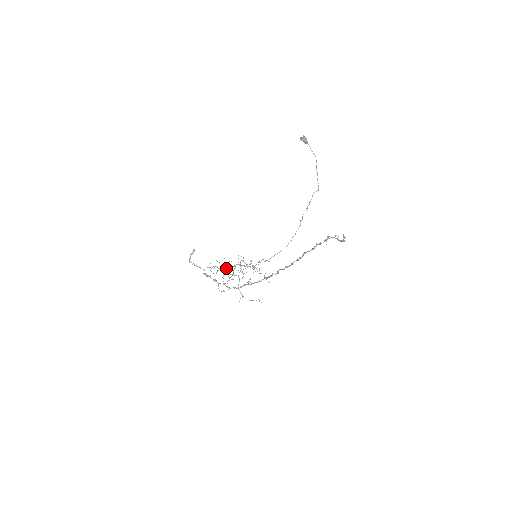
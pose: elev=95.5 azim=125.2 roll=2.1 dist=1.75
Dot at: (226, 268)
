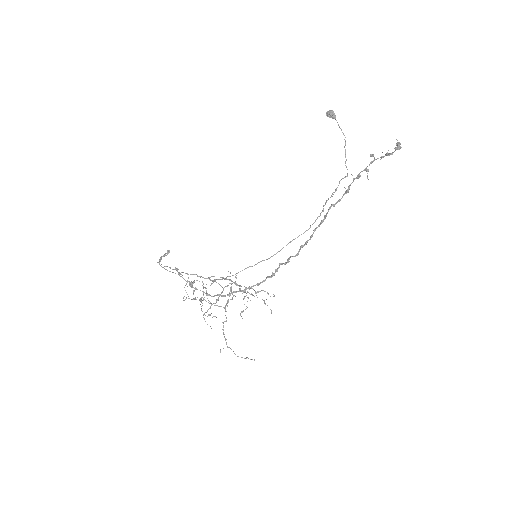
Dot at: occluded
